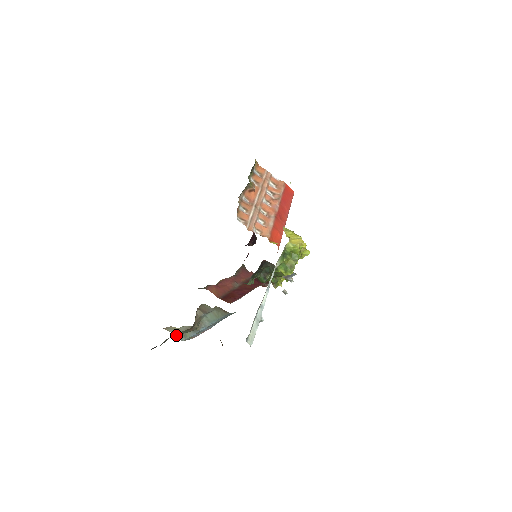
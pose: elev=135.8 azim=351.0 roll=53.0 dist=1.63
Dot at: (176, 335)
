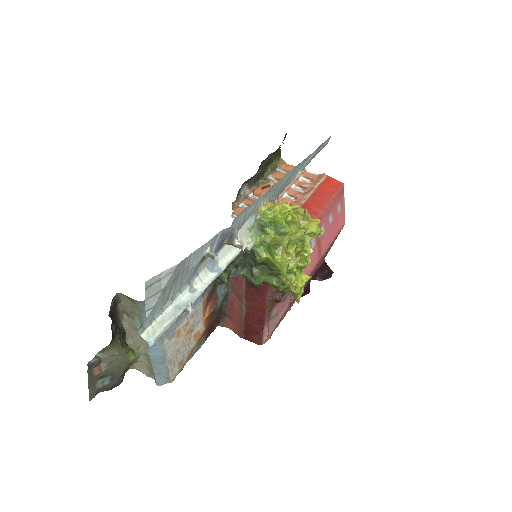
Dot at: (104, 356)
